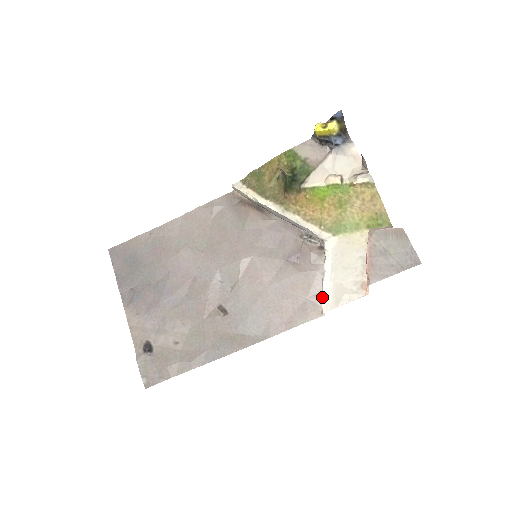
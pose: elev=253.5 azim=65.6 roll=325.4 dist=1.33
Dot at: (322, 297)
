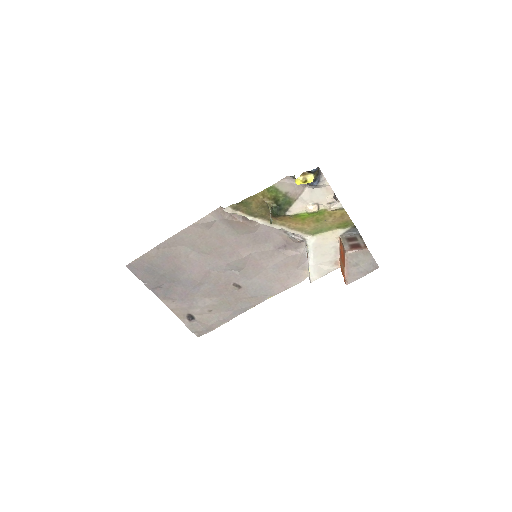
Dot at: (309, 274)
